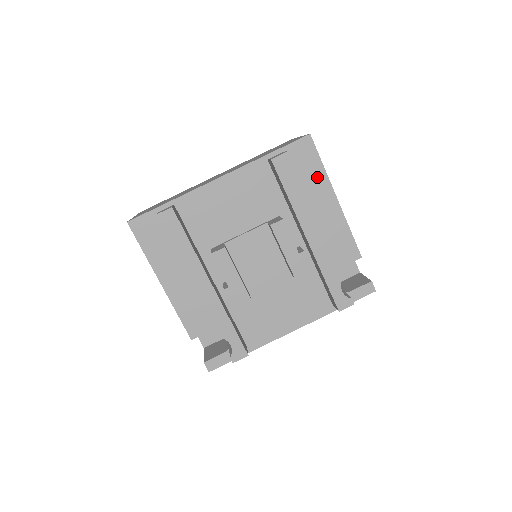
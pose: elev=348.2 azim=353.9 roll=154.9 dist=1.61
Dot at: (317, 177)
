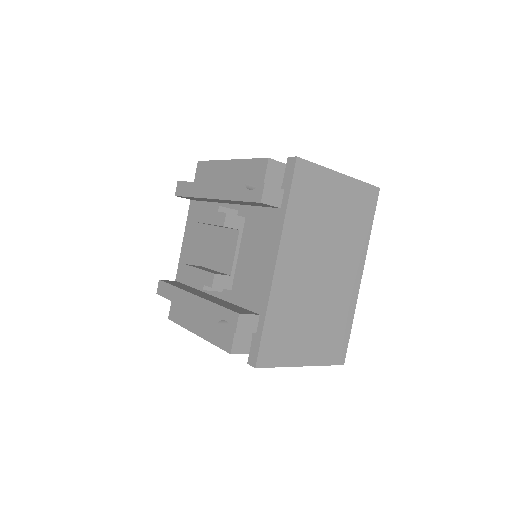
Dot at: (214, 169)
